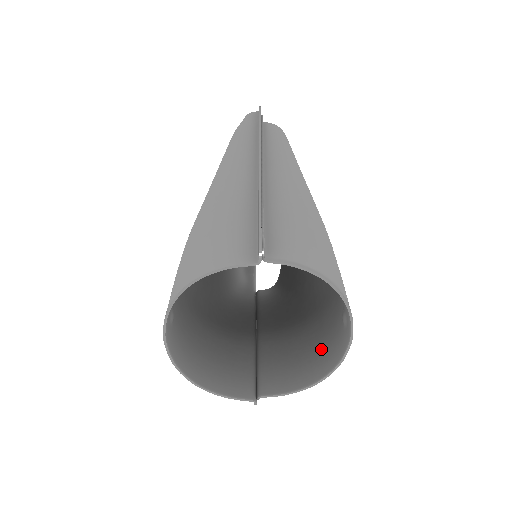
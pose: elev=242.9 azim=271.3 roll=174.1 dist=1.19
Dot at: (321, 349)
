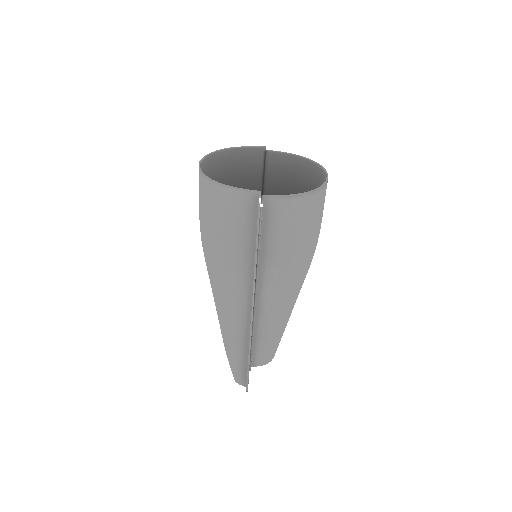
Dot at: (312, 214)
